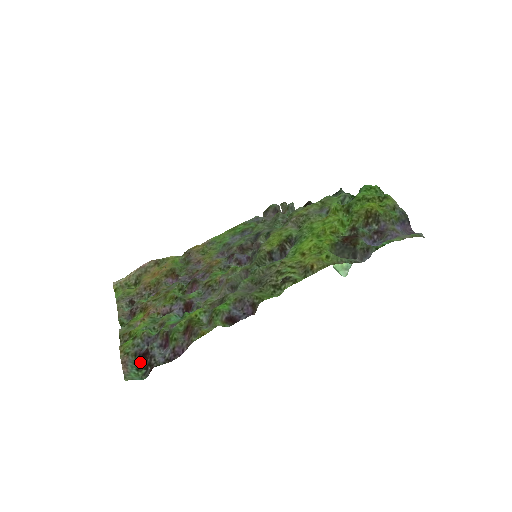
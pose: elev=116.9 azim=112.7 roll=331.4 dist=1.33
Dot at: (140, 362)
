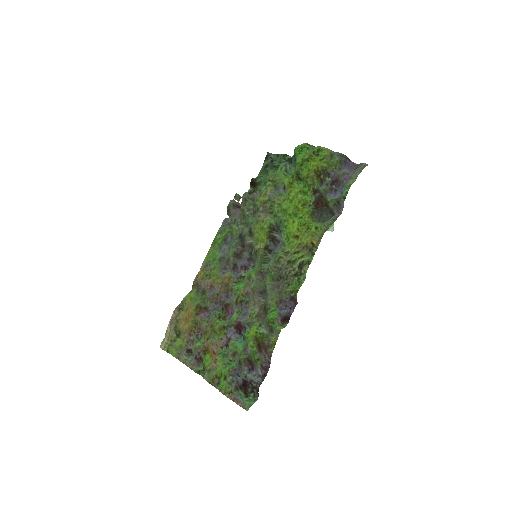
Dot at: (245, 391)
